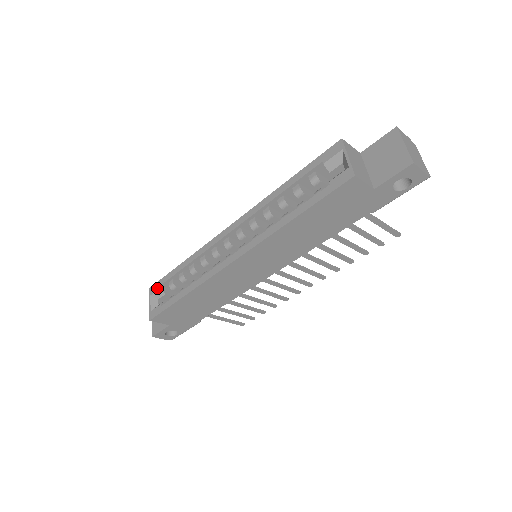
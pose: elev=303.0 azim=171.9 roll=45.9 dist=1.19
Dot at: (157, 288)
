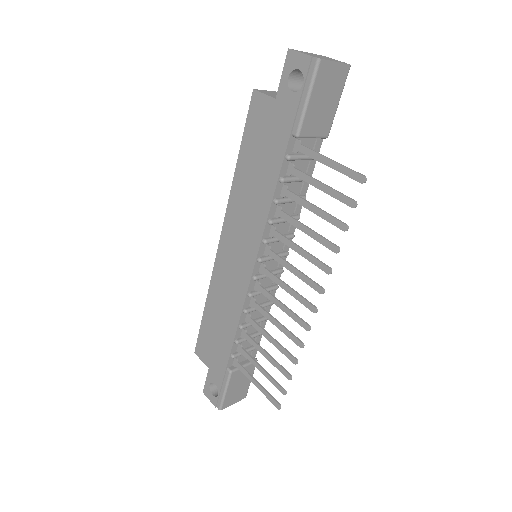
Dot at: occluded
